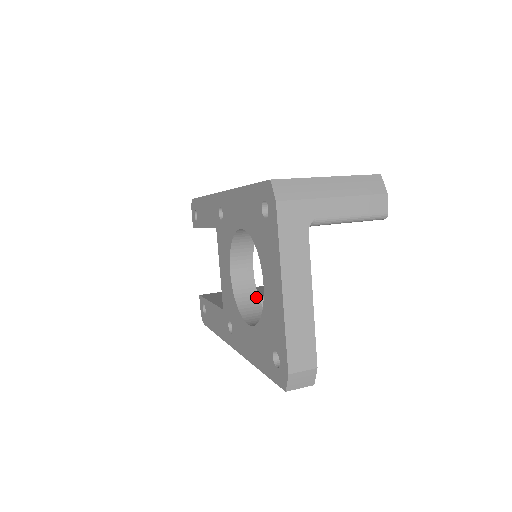
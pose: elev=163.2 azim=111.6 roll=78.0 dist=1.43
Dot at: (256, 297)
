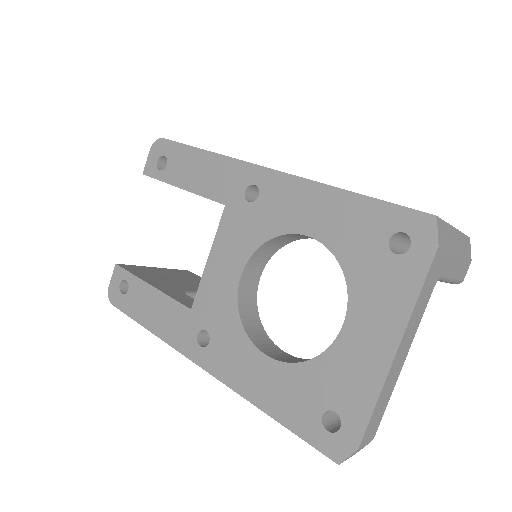
Dot at: (256, 312)
